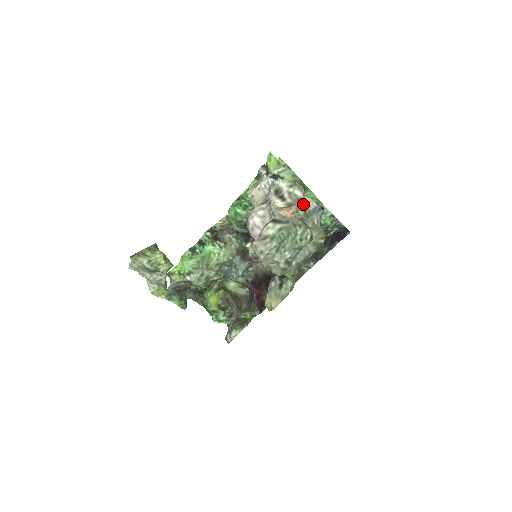
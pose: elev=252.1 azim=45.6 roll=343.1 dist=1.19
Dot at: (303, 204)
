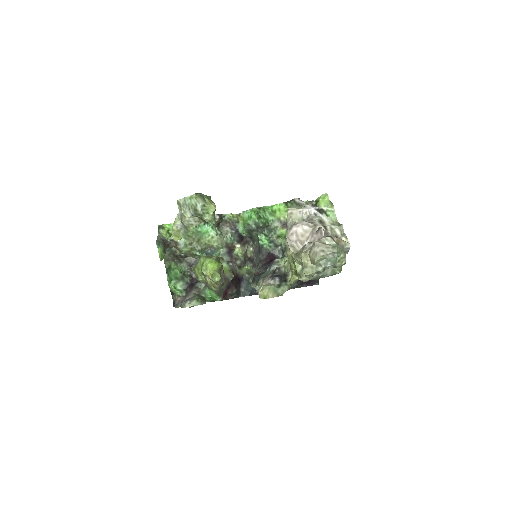
Dot at: (342, 240)
